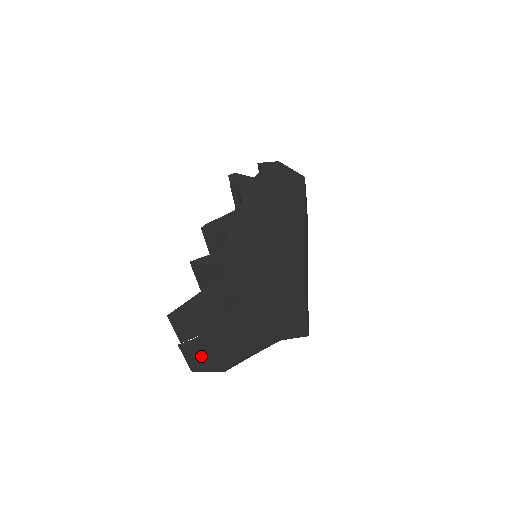
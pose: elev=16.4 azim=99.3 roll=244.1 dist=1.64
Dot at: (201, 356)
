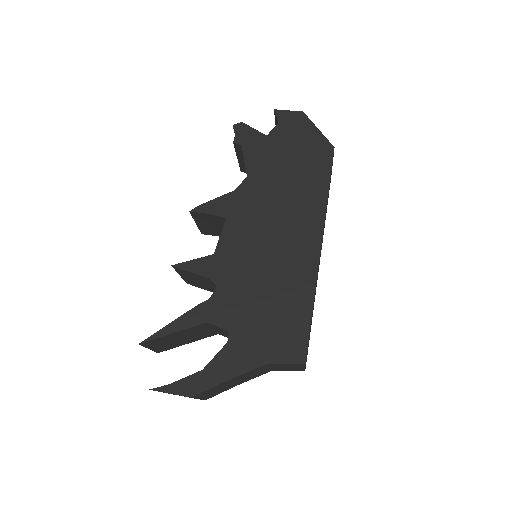
Dot at: occluded
